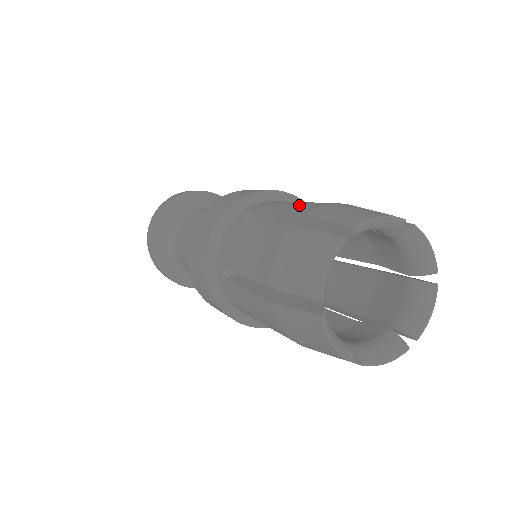
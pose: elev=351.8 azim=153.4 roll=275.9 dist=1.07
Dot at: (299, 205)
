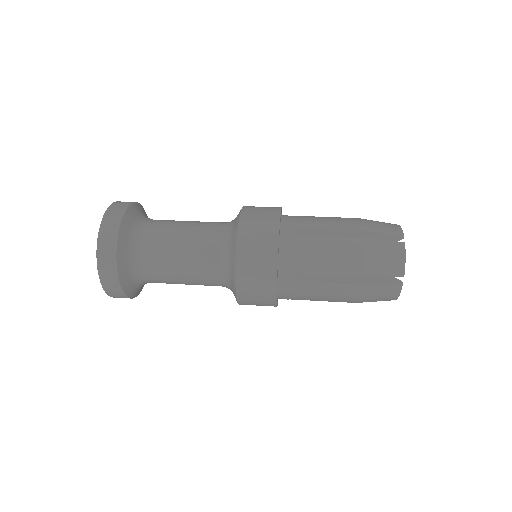
Dot at: (339, 223)
